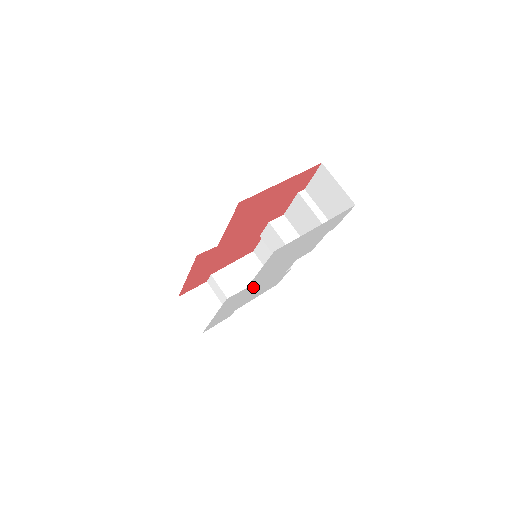
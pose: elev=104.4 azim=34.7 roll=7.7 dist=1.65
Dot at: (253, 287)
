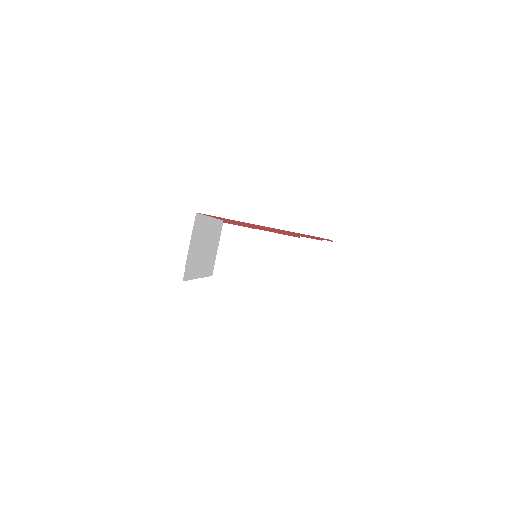
Dot at: occluded
